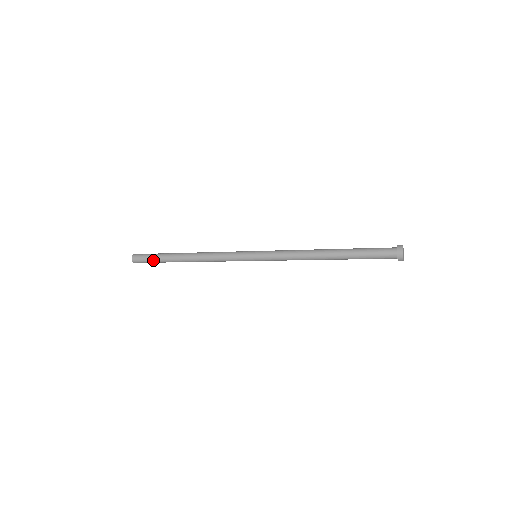
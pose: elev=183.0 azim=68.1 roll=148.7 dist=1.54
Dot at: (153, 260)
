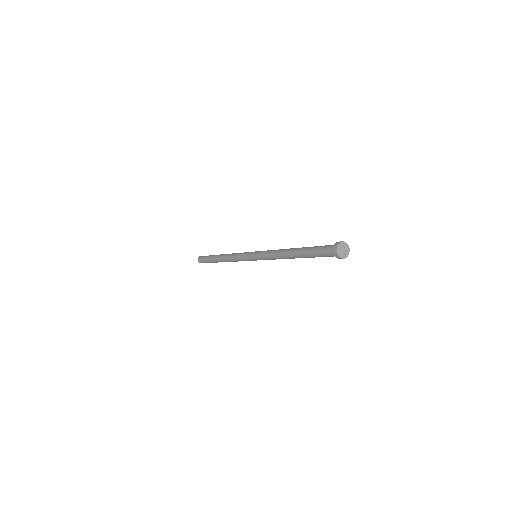
Dot at: (206, 261)
